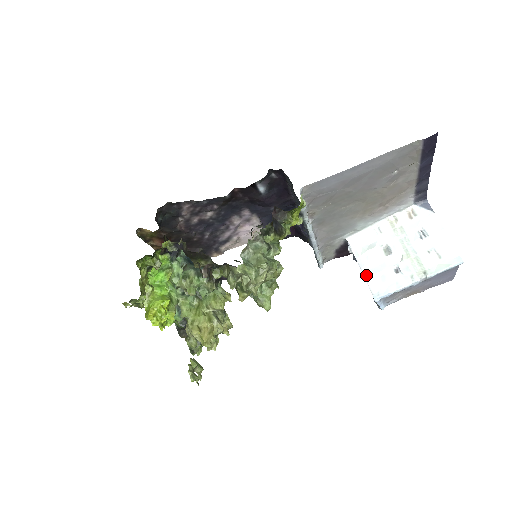
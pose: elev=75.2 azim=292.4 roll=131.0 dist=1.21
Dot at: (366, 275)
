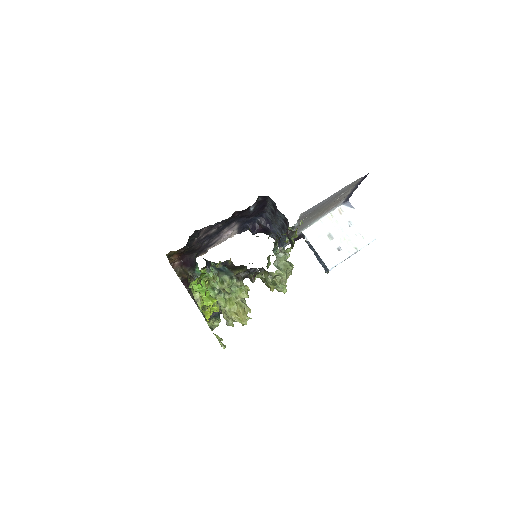
Dot at: (320, 255)
